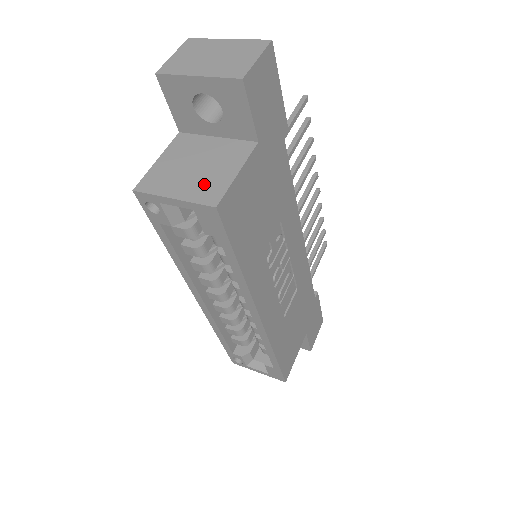
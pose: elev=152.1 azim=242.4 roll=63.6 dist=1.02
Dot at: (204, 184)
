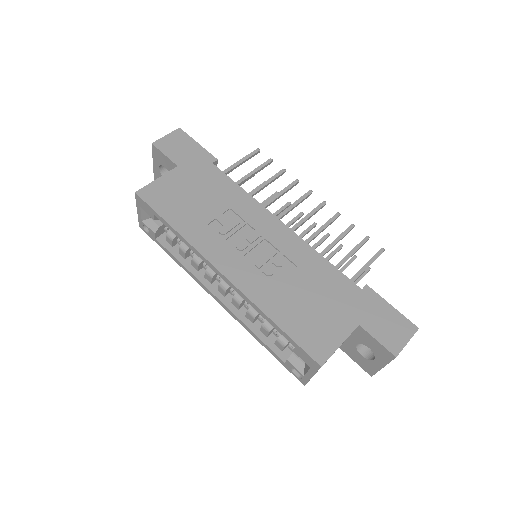
Dot at: occluded
